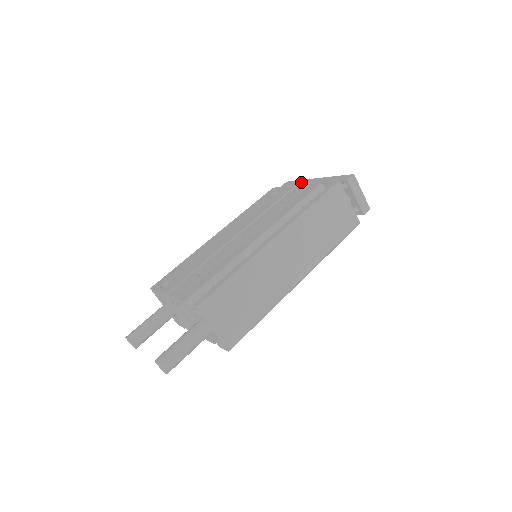
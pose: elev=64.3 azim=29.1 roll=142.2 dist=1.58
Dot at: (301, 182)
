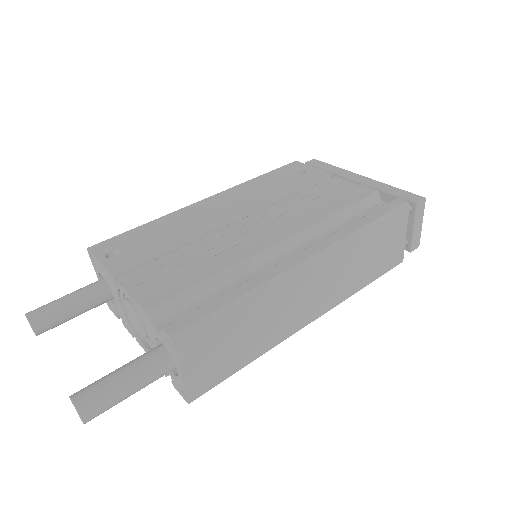
Dot at: (339, 171)
